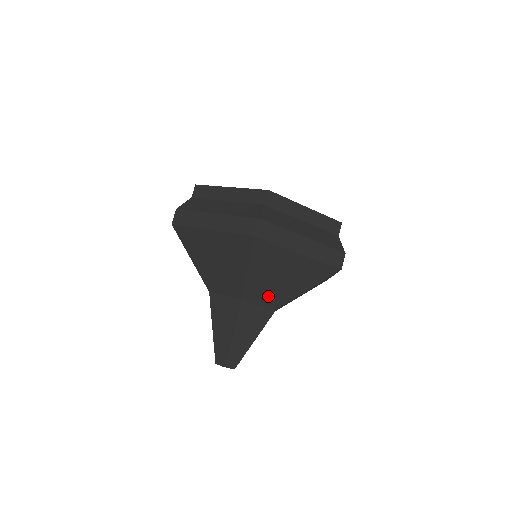
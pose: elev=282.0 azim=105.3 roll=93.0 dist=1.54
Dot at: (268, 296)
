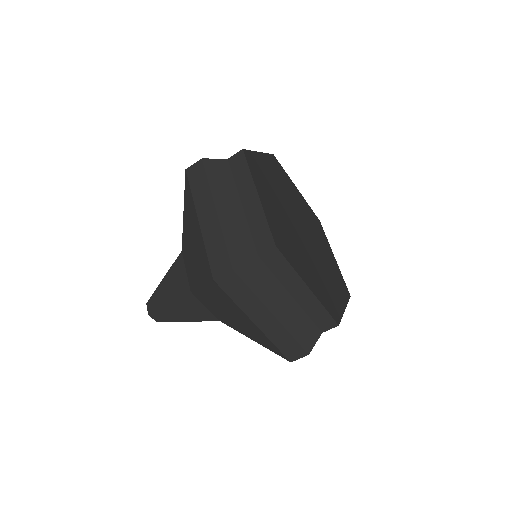
Dot at: (216, 311)
